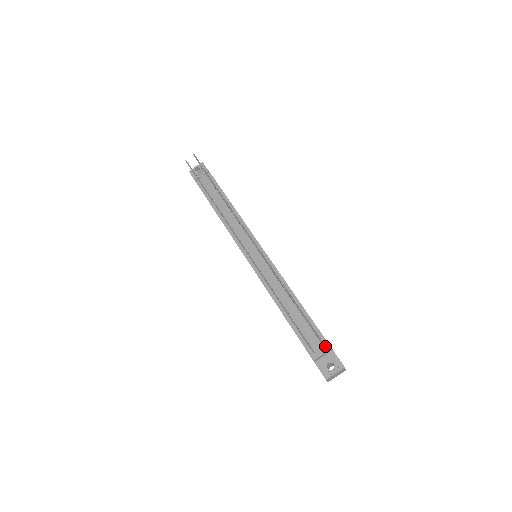
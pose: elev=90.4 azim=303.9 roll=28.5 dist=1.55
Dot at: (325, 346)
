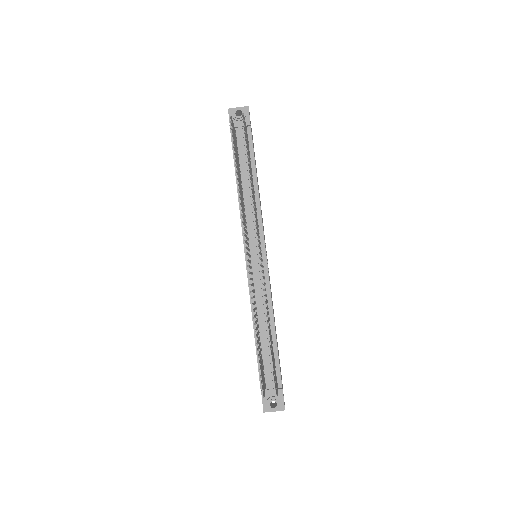
Dot at: (278, 385)
